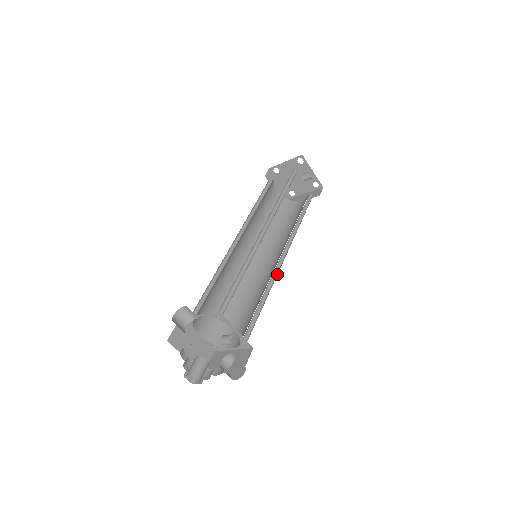
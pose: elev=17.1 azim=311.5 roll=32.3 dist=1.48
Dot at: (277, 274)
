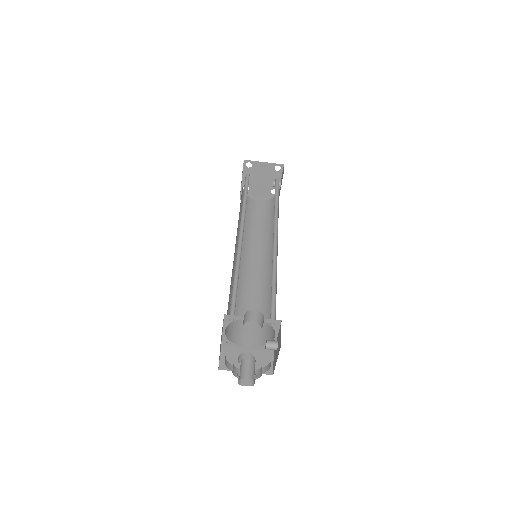
Dot at: occluded
